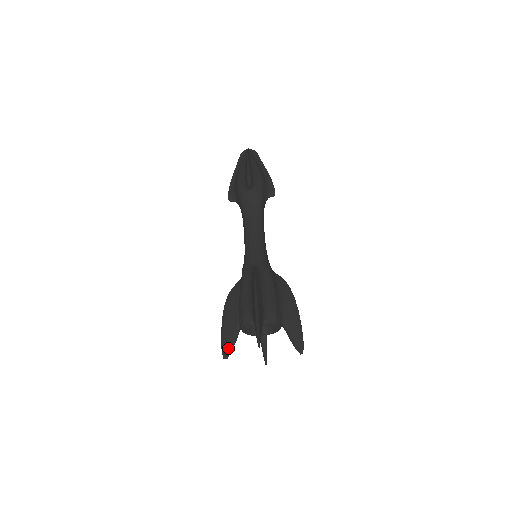
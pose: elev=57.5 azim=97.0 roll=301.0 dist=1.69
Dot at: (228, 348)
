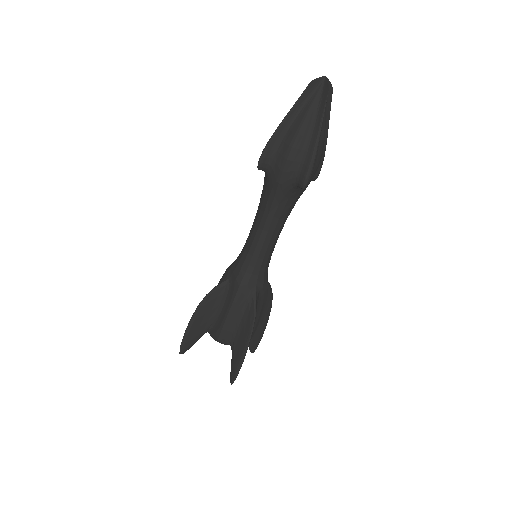
Dot at: (188, 347)
